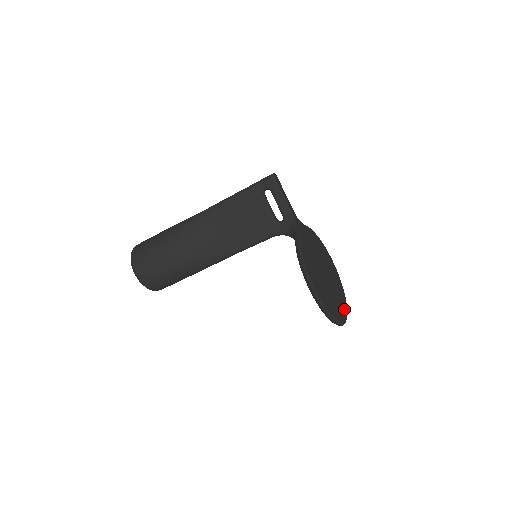
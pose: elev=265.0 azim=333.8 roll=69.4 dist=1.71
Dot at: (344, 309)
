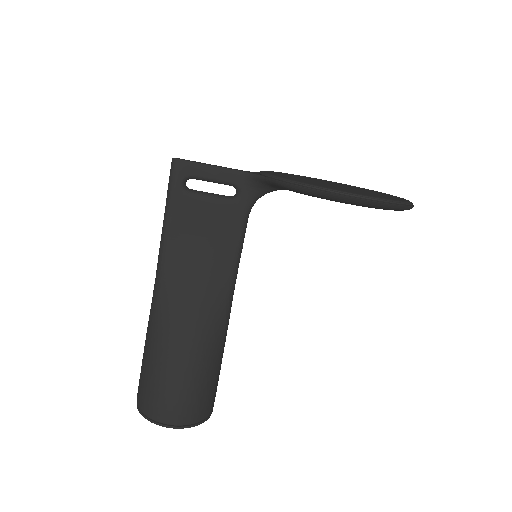
Dot at: (390, 195)
